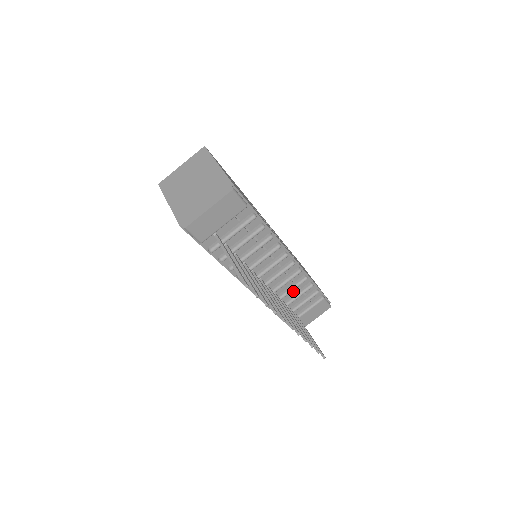
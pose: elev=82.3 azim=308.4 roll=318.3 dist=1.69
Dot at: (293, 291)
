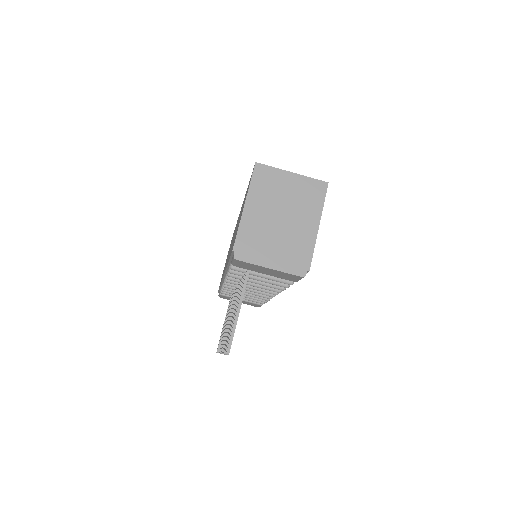
Dot at: occluded
